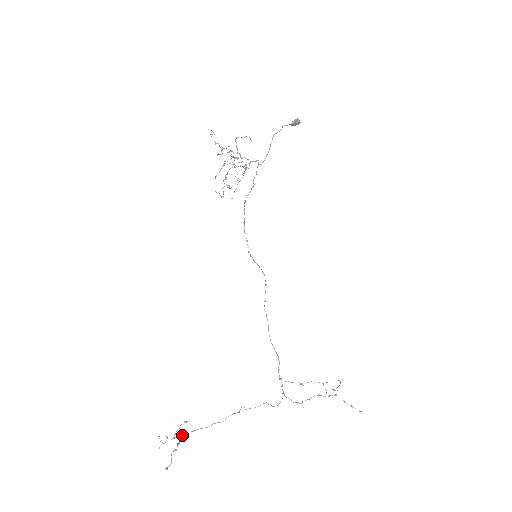
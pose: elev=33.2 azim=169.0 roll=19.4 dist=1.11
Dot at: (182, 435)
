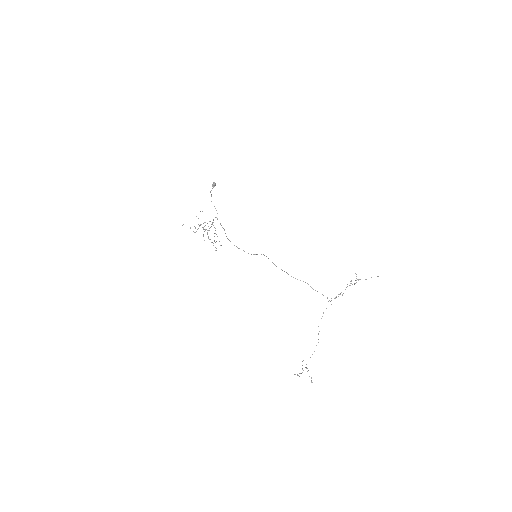
Dot at: occluded
